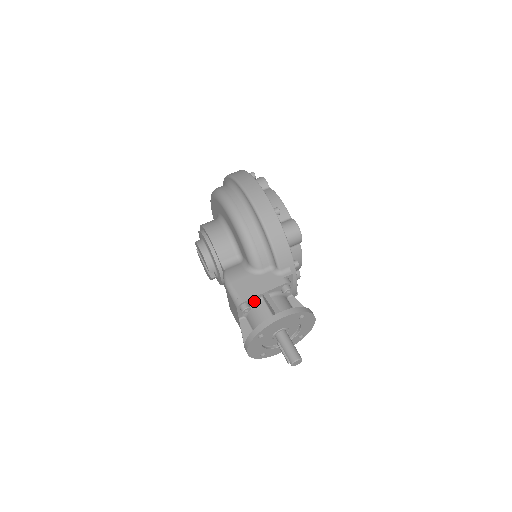
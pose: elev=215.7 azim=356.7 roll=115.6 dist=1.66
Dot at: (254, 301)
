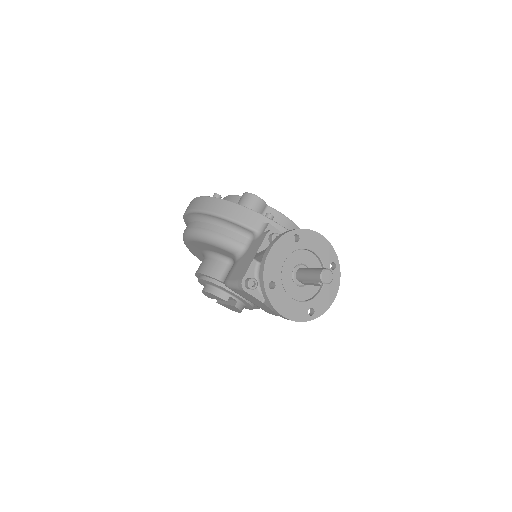
Dot at: (255, 272)
